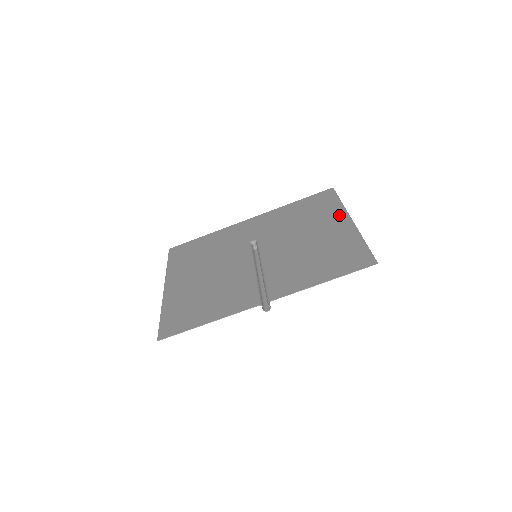
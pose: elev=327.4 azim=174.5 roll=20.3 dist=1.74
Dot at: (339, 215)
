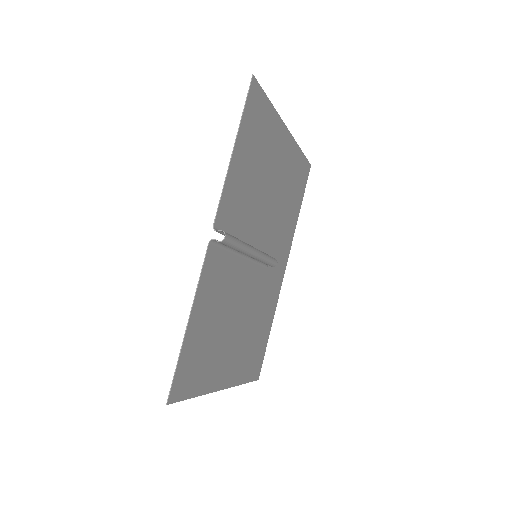
Dot at: (290, 149)
